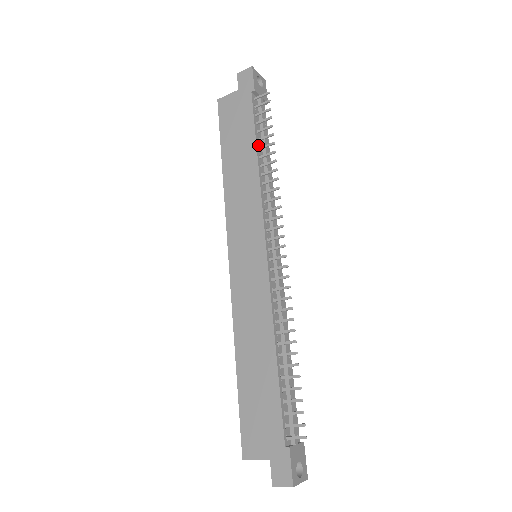
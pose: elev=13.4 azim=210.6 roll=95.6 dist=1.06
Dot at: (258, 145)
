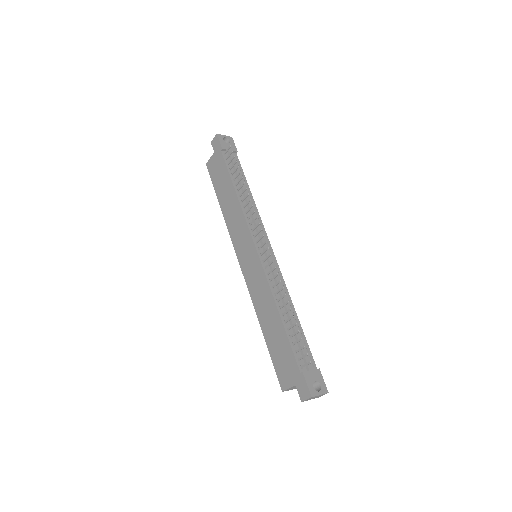
Dot at: (235, 183)
